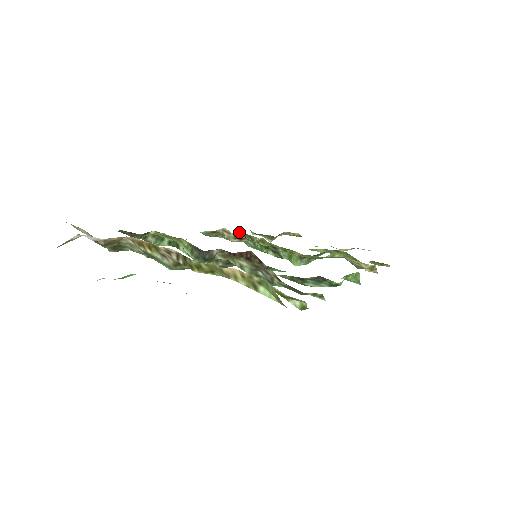
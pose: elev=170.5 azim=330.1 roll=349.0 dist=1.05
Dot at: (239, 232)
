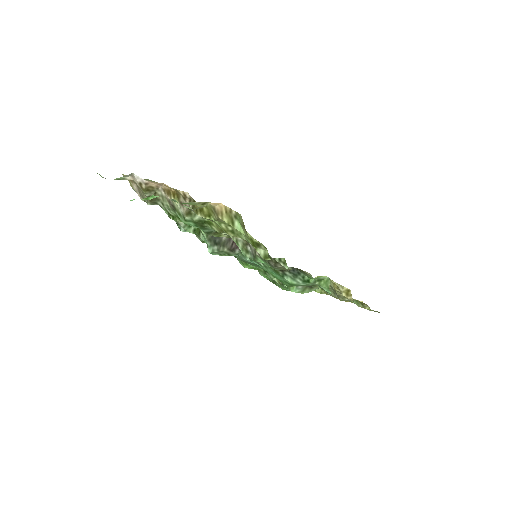
Dot at: occluded
